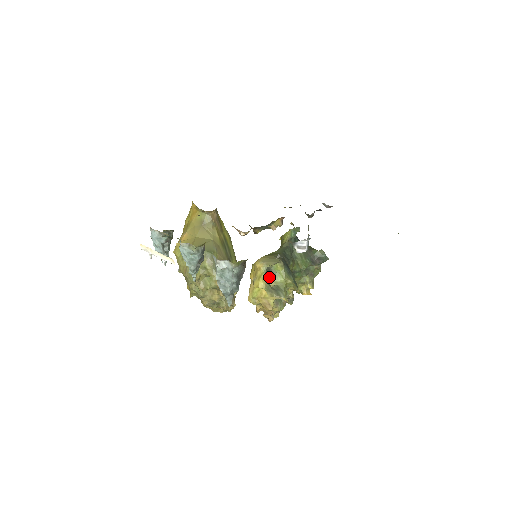
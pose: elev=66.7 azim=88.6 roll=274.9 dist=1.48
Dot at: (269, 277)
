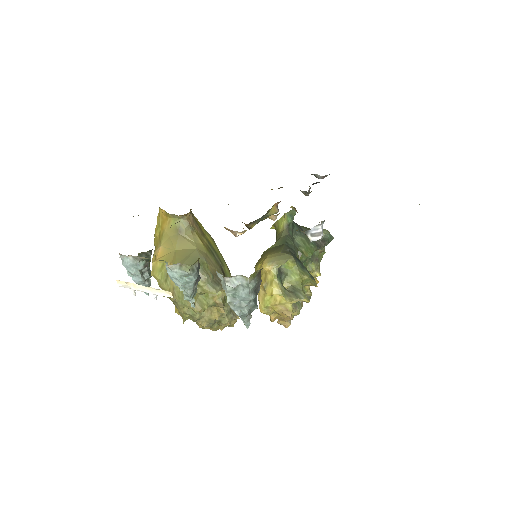
Dot at: (281, 278)
